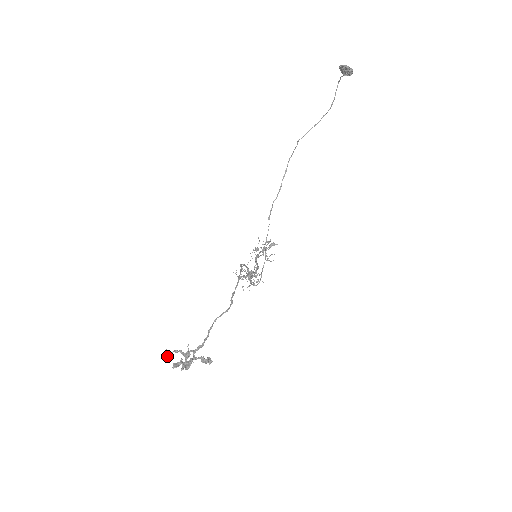
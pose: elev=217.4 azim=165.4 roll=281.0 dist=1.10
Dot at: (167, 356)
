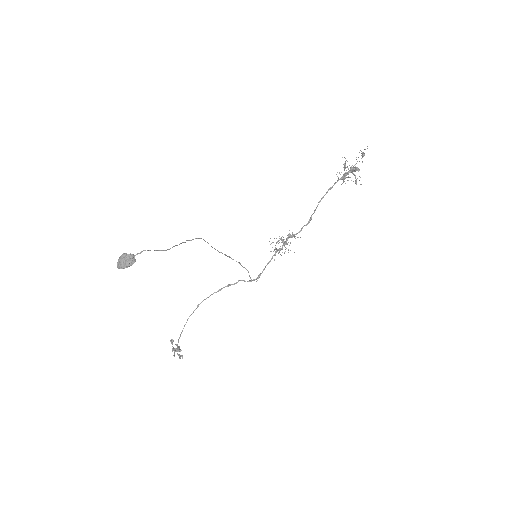
Dot at: (171, 343)
